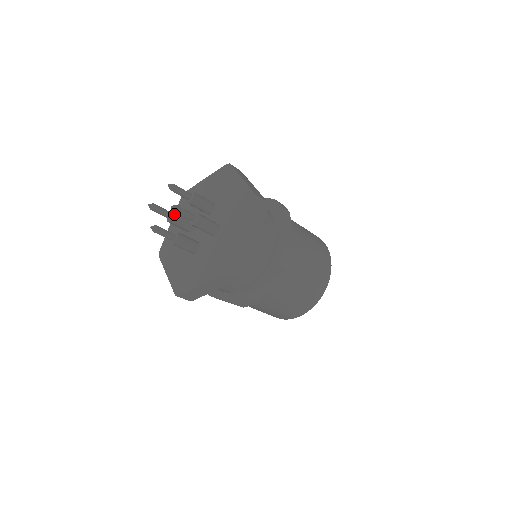
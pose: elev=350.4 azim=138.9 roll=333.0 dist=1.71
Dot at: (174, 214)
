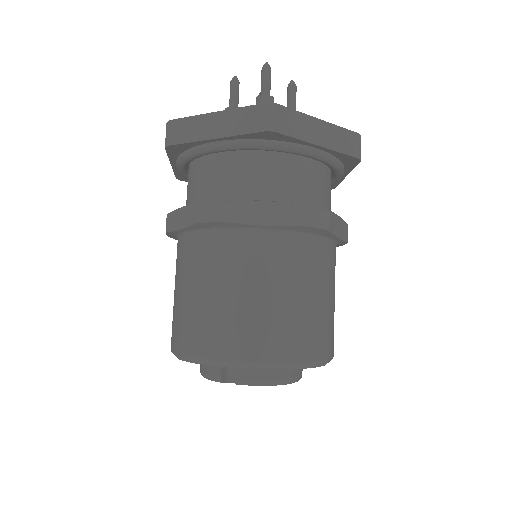
Dot at: occluded
